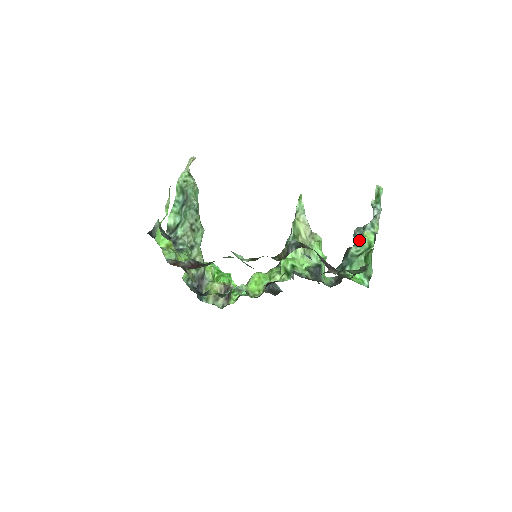
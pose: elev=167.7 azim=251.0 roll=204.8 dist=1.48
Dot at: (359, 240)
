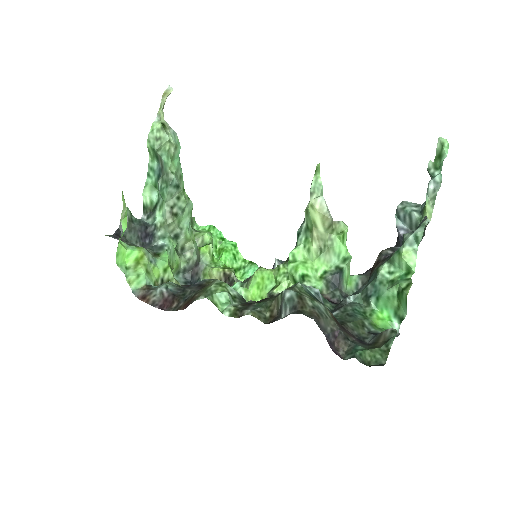
Dot at: (394, 258)
